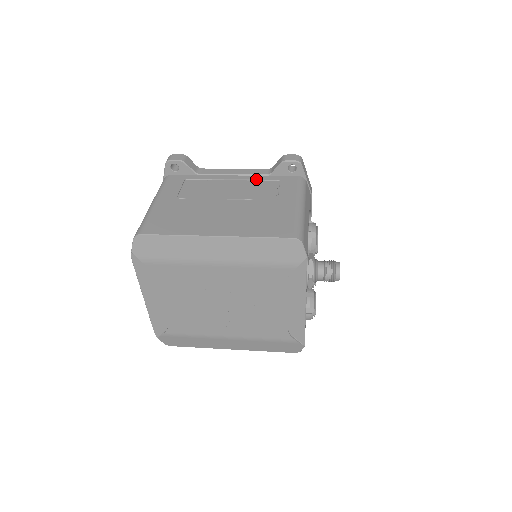
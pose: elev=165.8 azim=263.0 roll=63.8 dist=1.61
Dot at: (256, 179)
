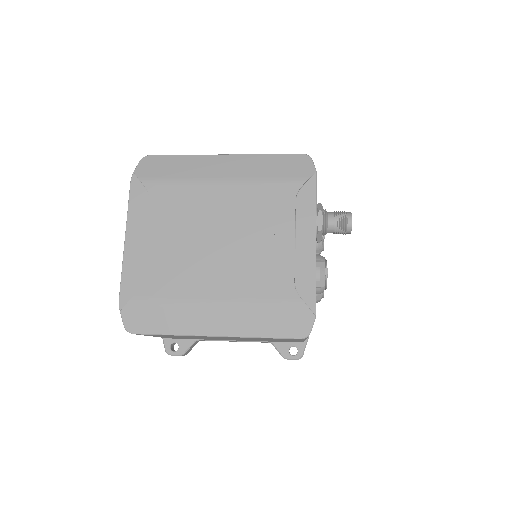
Dot at: occluded
